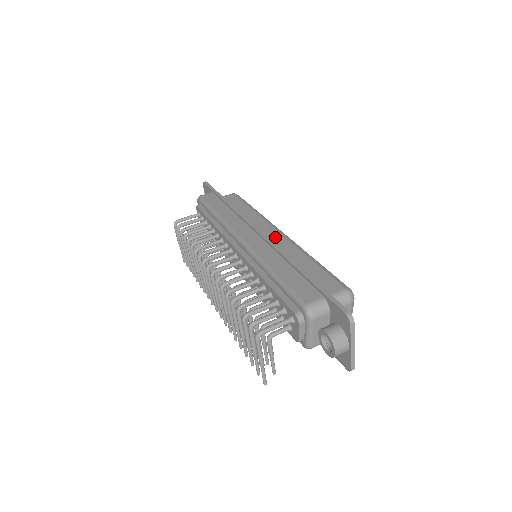
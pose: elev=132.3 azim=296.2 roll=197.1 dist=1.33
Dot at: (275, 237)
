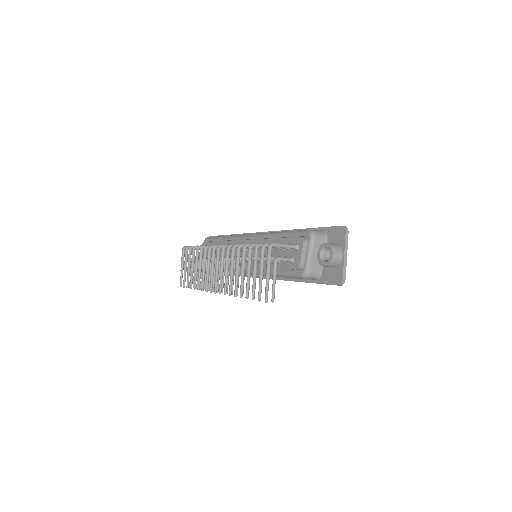
Dot at: occluded
